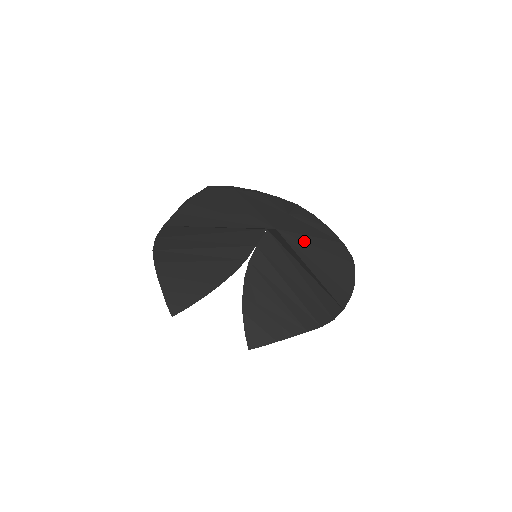
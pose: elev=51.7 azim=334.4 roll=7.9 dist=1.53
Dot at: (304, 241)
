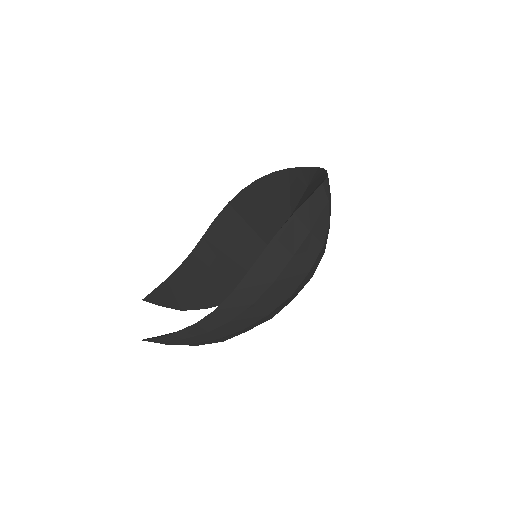
Dot at: occluded
